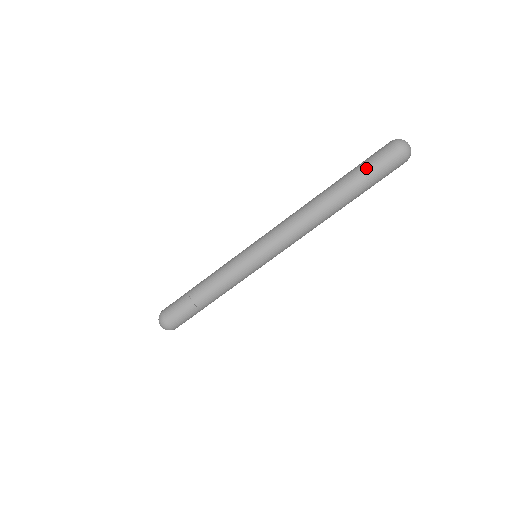
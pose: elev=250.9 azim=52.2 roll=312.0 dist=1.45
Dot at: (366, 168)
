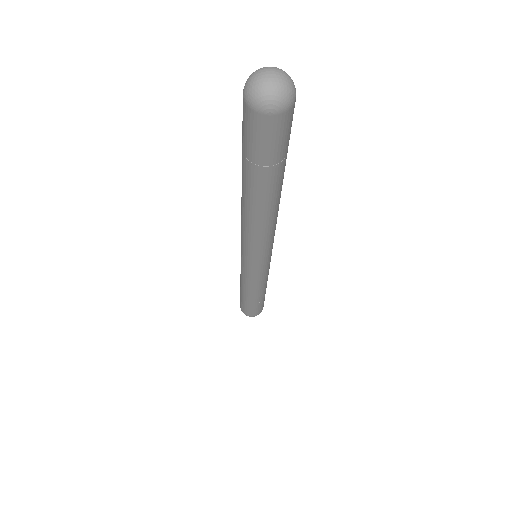
Dot at: (242, 144)
